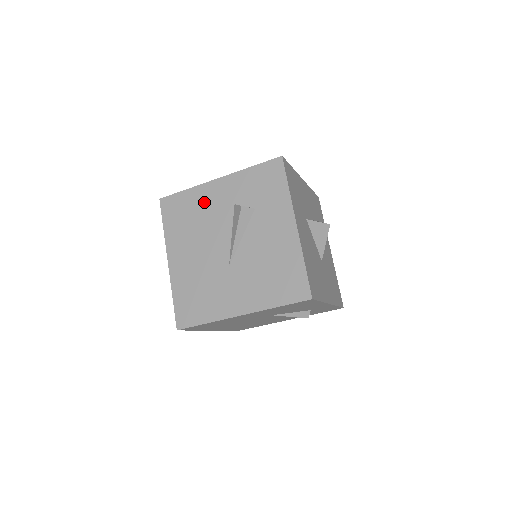
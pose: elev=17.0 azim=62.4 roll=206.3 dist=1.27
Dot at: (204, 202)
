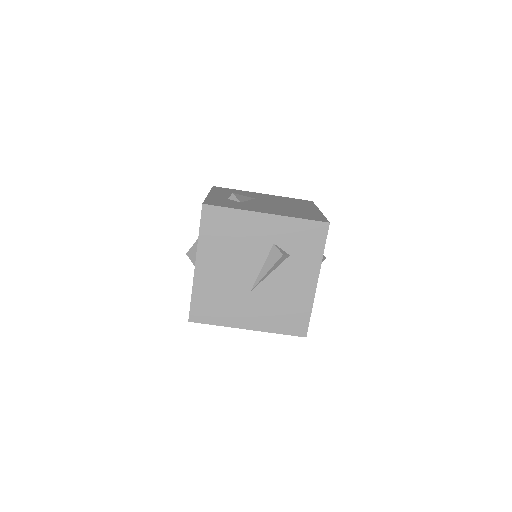
Dot at: (247, 229)
